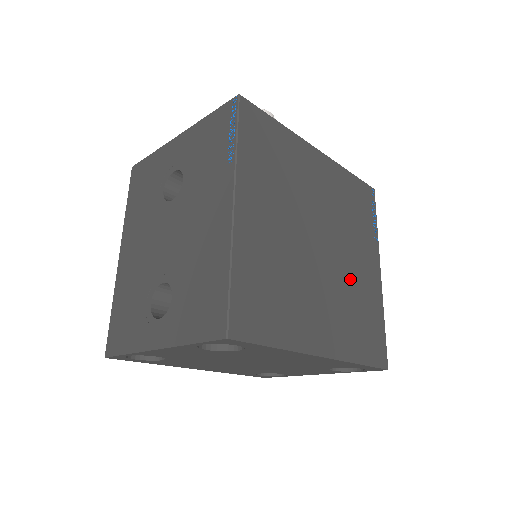
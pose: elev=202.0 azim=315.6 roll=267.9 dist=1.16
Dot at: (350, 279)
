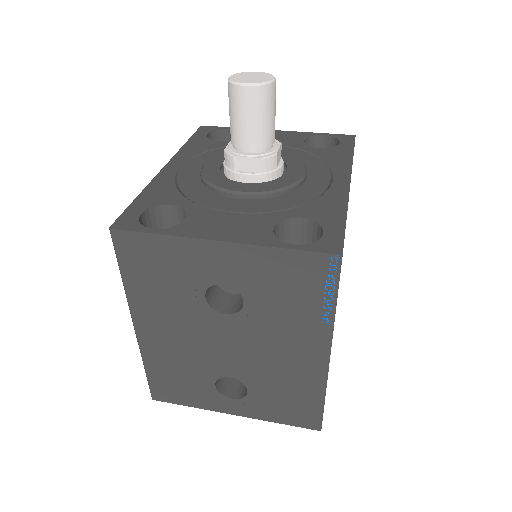
Dot at: occluded
